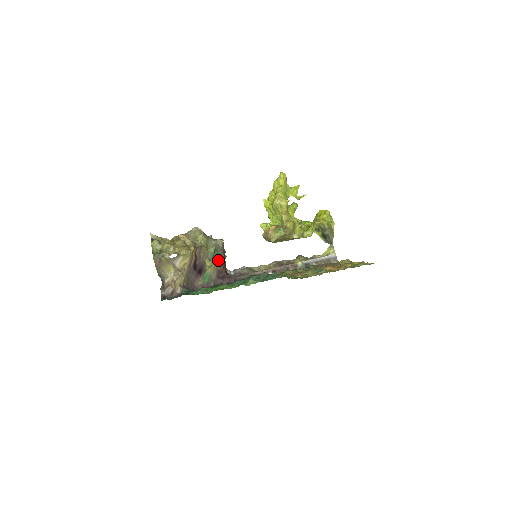
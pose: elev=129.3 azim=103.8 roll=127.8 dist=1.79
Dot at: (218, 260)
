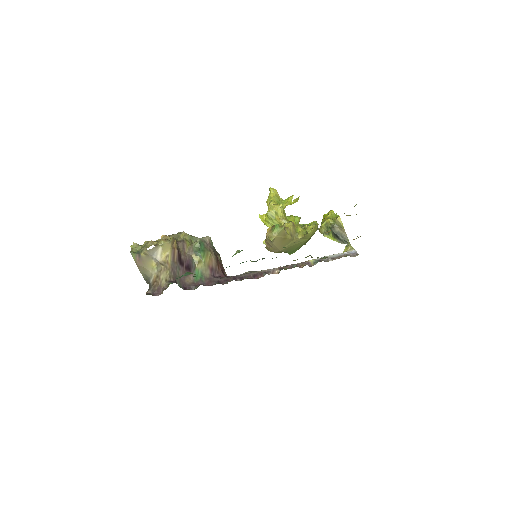
Dot at: (206, 254)
